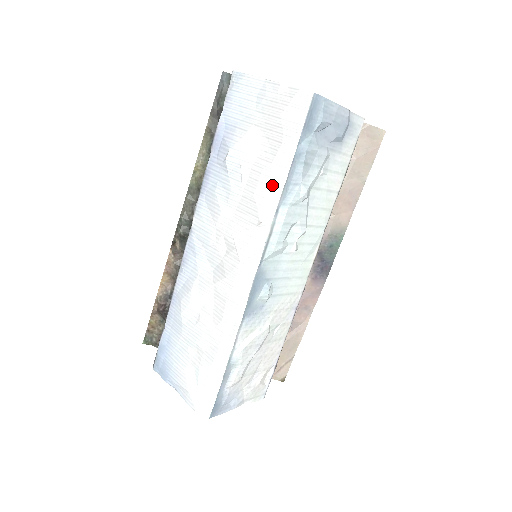
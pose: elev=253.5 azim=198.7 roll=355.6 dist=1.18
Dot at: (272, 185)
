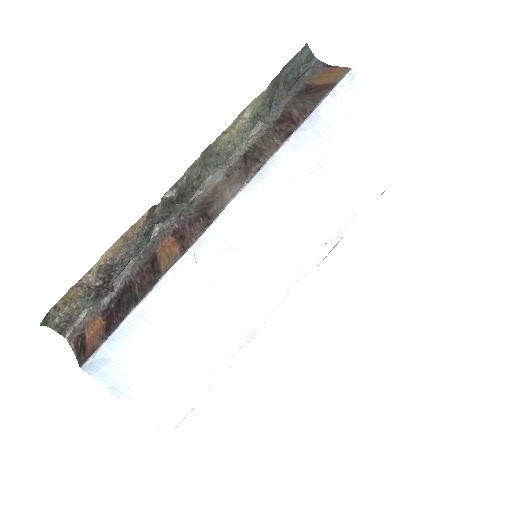
Dot at: (354, 211)
